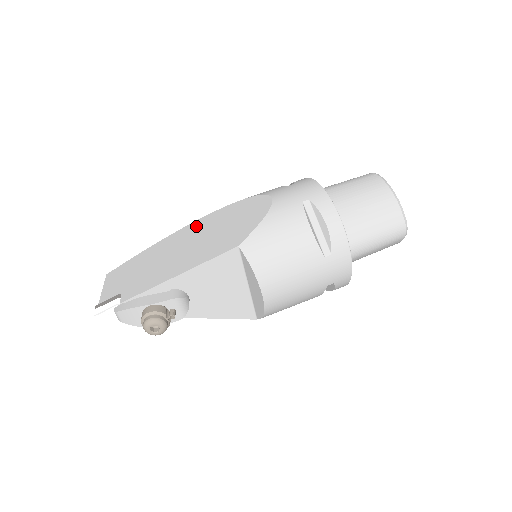
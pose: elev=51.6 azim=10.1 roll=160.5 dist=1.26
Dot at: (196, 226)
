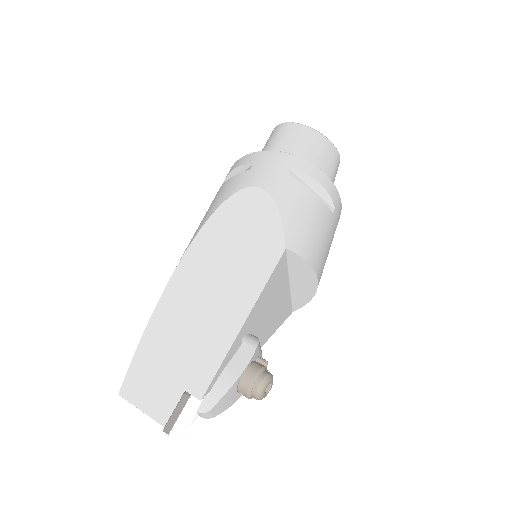
Dot at: (190, 265)
